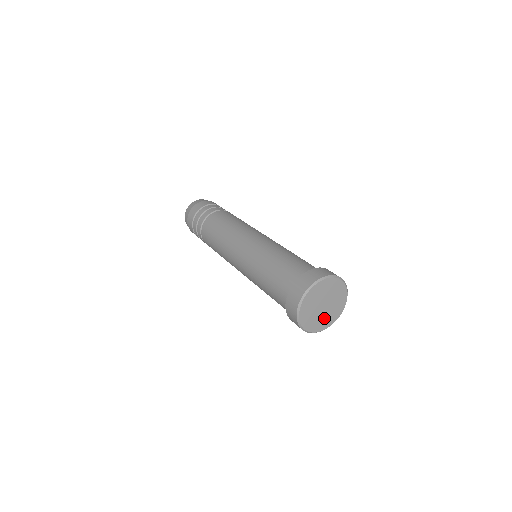
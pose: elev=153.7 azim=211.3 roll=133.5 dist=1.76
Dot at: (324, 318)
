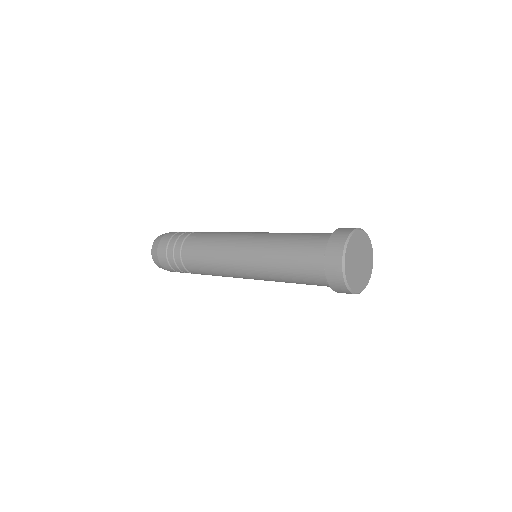
Dot at: (360, 277)
